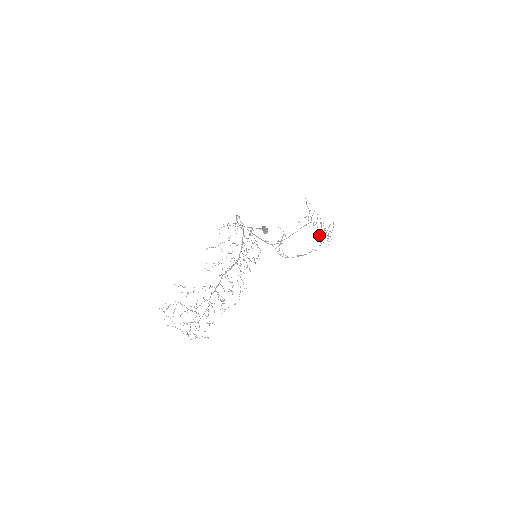
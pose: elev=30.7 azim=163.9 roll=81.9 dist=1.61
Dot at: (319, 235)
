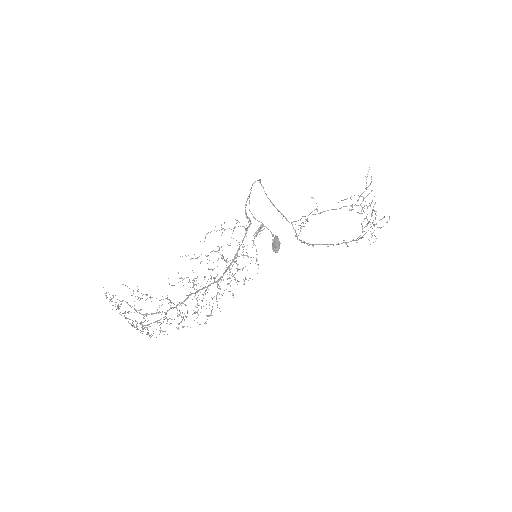
Dot at: (362, 226)
